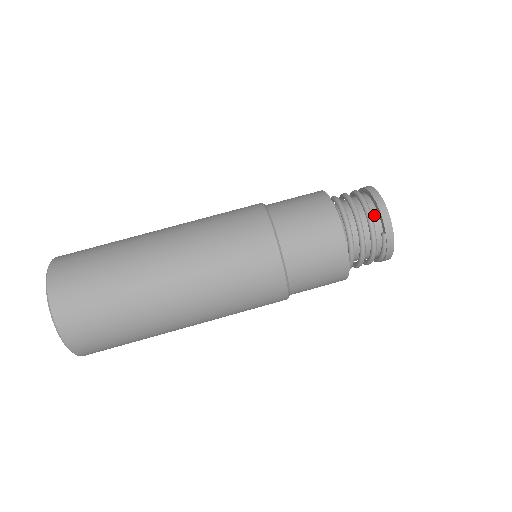
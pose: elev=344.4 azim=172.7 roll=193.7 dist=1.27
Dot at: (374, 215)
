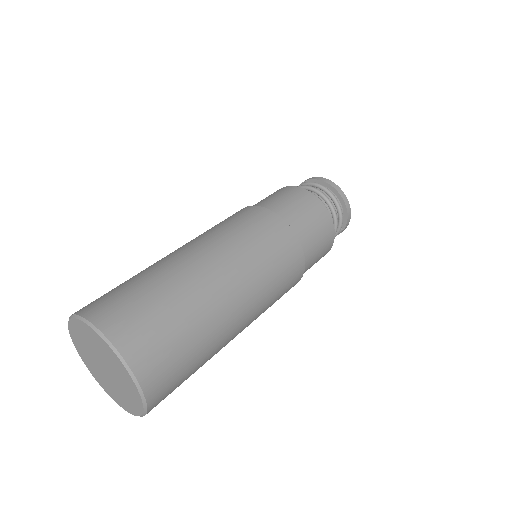
Dot at: occluded
